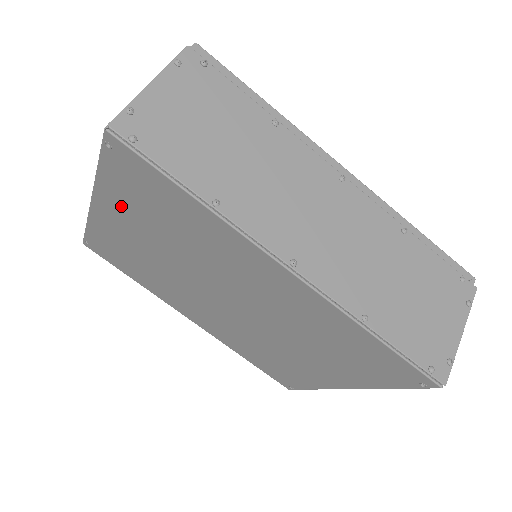
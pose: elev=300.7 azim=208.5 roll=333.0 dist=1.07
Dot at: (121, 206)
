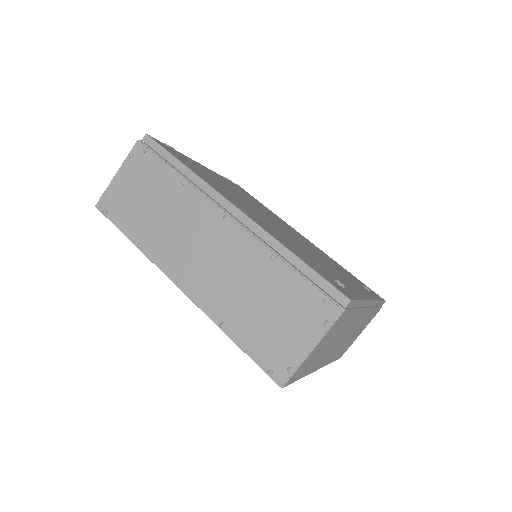
Dot at: occluded
